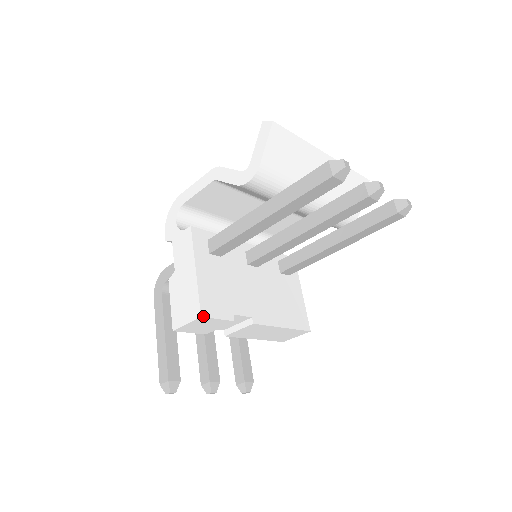
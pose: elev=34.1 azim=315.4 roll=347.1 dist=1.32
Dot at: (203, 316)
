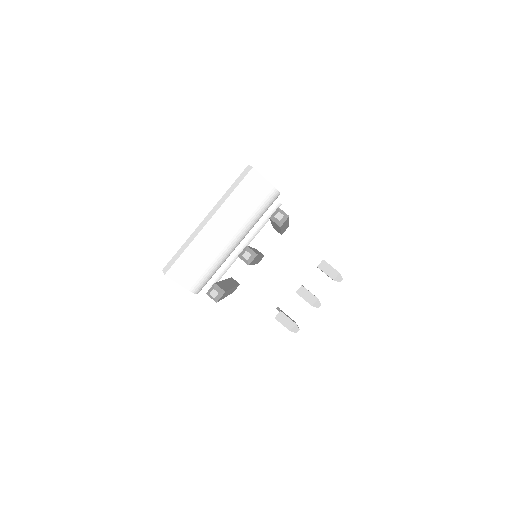
Dot at: (261, 332)
